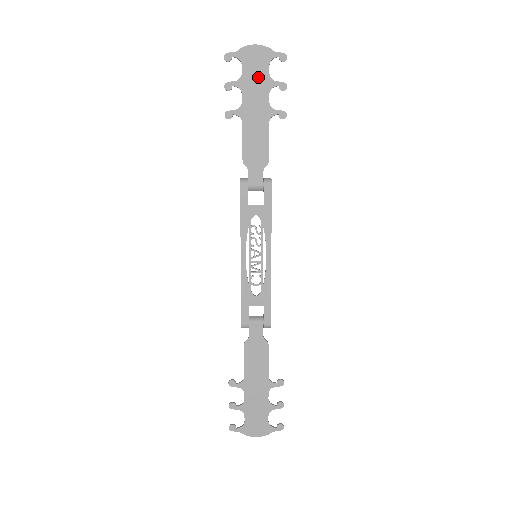
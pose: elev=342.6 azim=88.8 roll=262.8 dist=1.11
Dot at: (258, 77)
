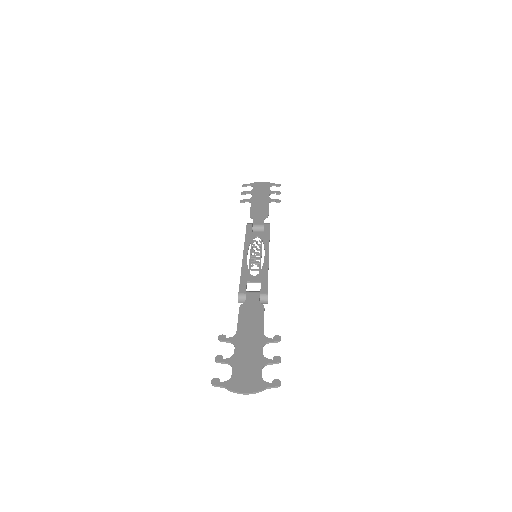
Dot at: (263, 190)
